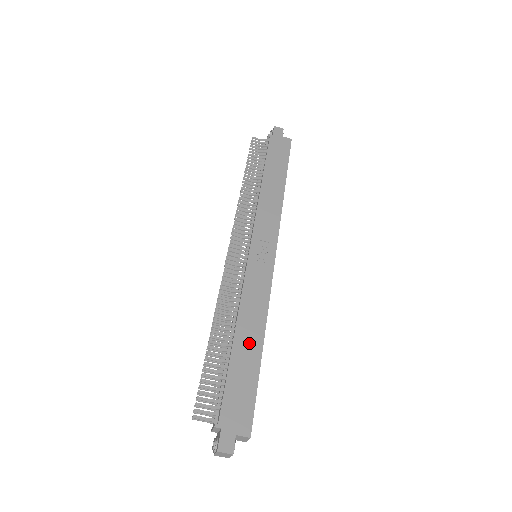
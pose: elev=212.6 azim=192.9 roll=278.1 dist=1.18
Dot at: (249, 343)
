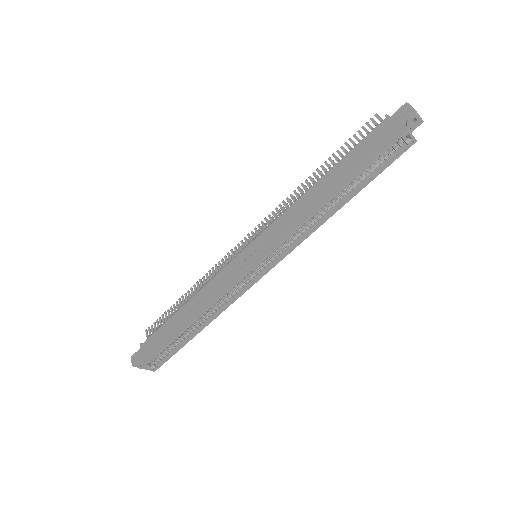
Dot at: (185, 316)
